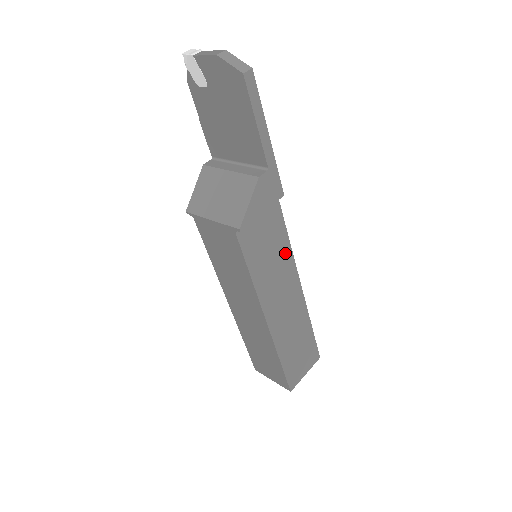
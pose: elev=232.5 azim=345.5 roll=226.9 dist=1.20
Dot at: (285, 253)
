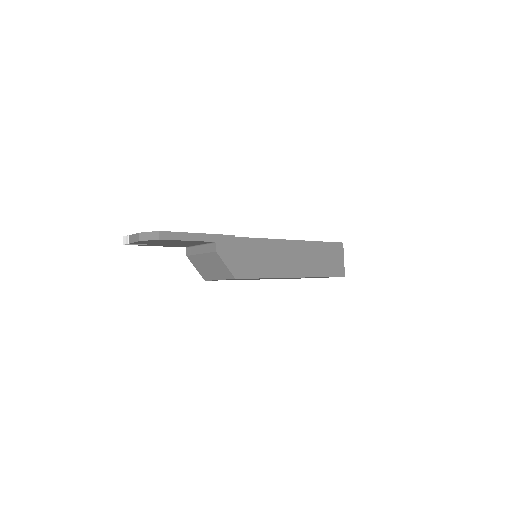
Dot at: (266, 245)
